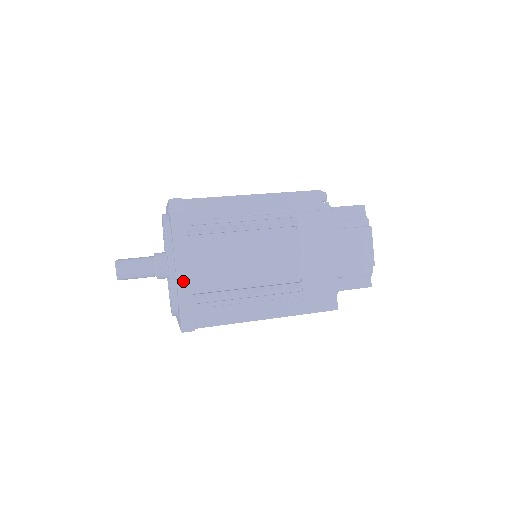
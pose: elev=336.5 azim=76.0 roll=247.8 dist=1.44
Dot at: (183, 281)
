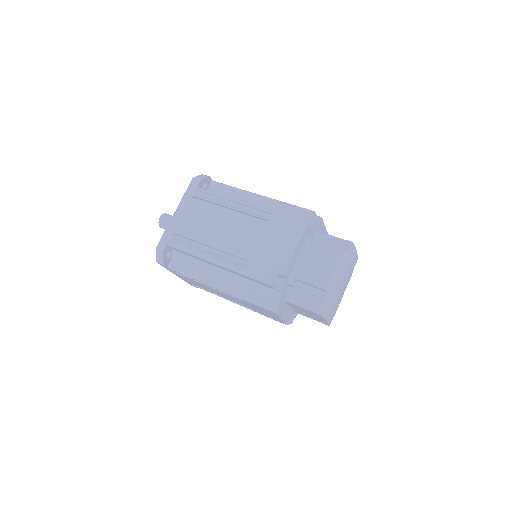
Dot at: (173, 223)
